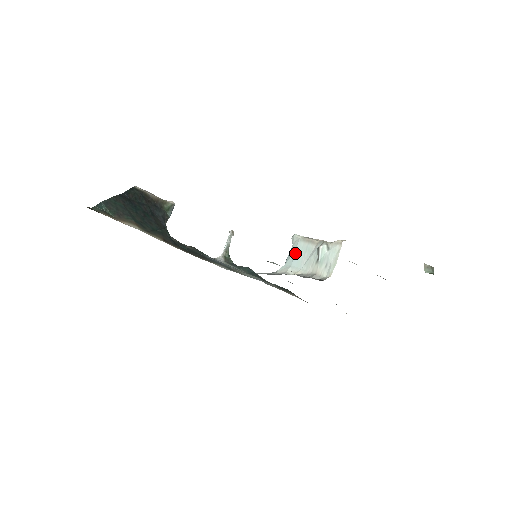
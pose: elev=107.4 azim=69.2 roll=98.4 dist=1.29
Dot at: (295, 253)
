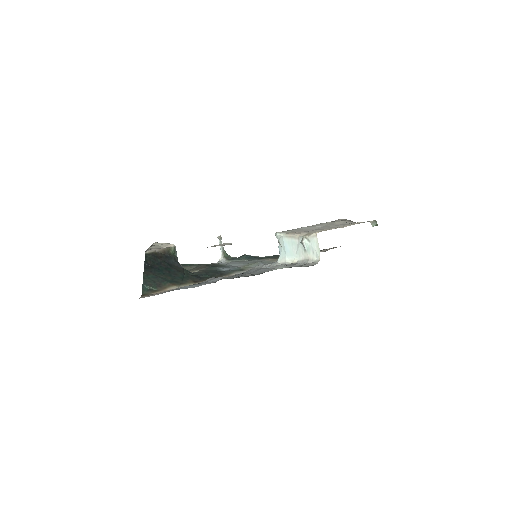
Dot at: (285, 247)
